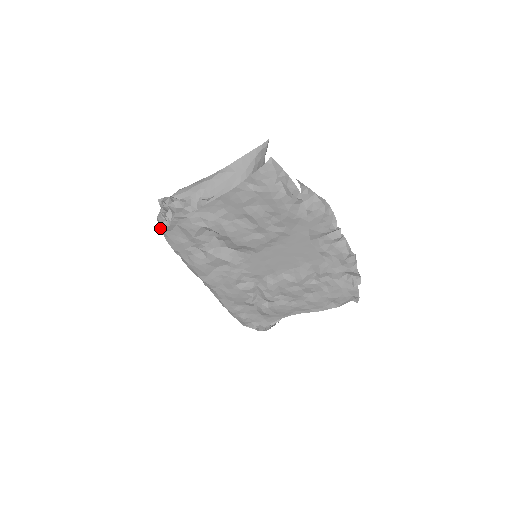
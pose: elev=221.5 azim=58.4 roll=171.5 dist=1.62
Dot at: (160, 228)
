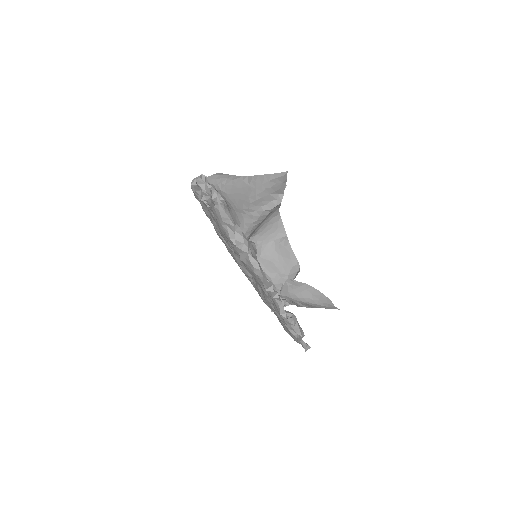
Dot at: occluded
